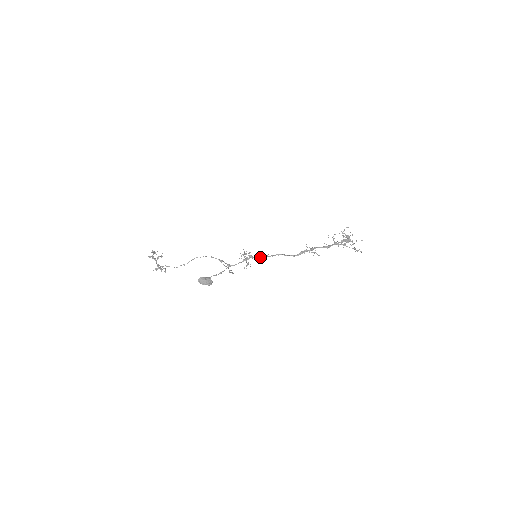
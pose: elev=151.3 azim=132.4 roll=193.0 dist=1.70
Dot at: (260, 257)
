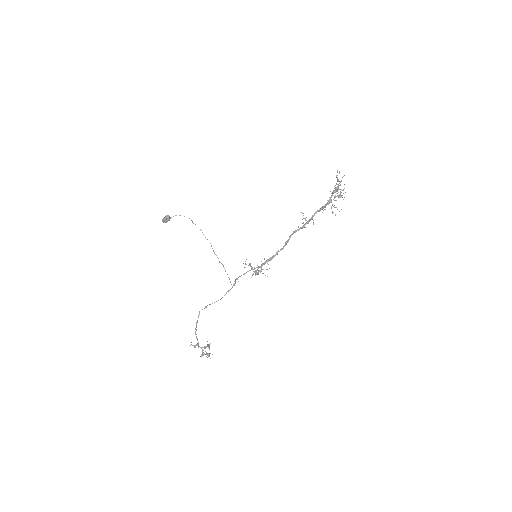
Dot at: (266, 261)
